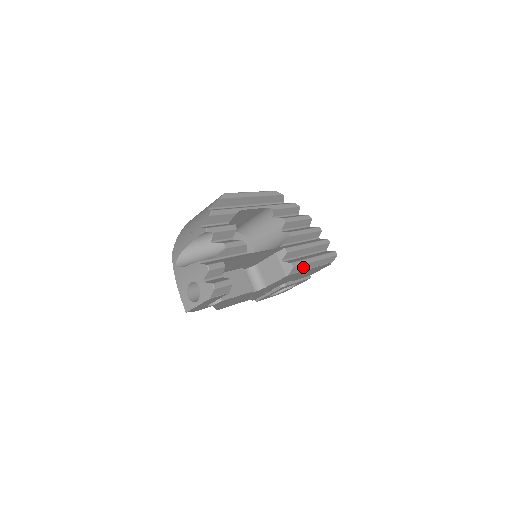
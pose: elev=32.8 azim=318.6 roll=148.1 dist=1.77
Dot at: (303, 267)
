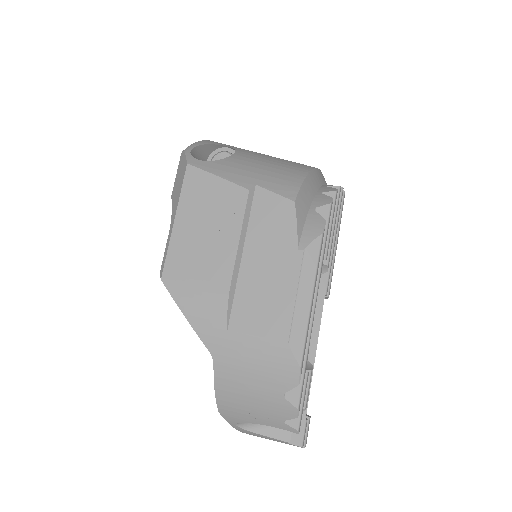
Dot at: occluded
